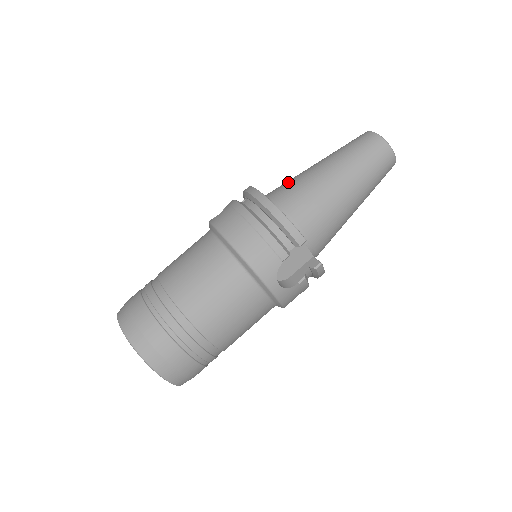
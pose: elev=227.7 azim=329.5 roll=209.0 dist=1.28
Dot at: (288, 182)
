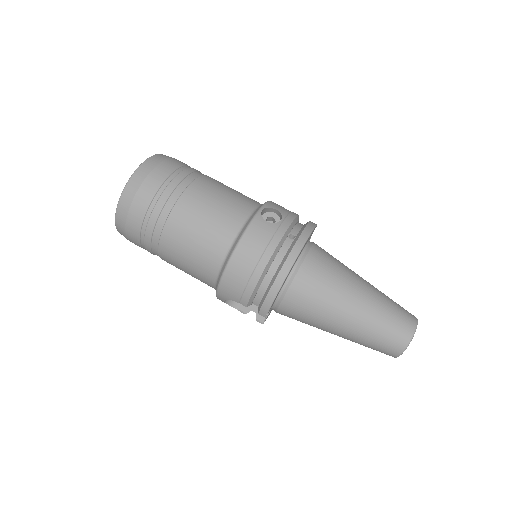
Dot at: (328, 271)
